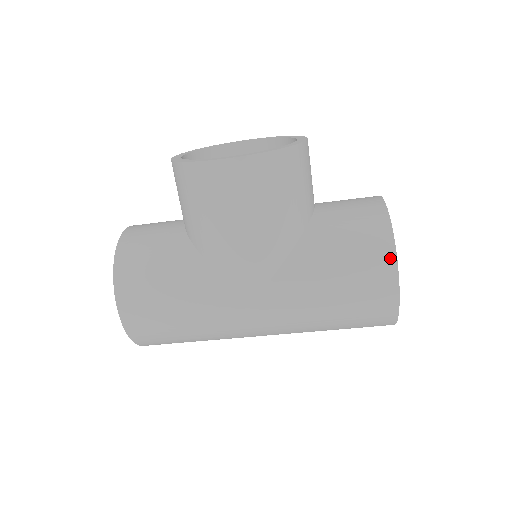
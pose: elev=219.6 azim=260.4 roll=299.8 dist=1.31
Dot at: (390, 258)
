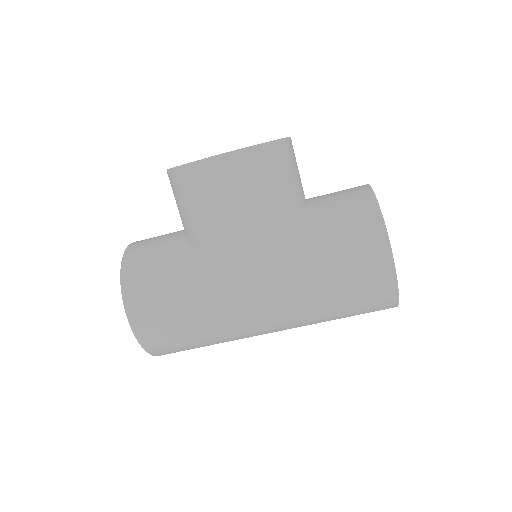
Dot at: (381, 234)
